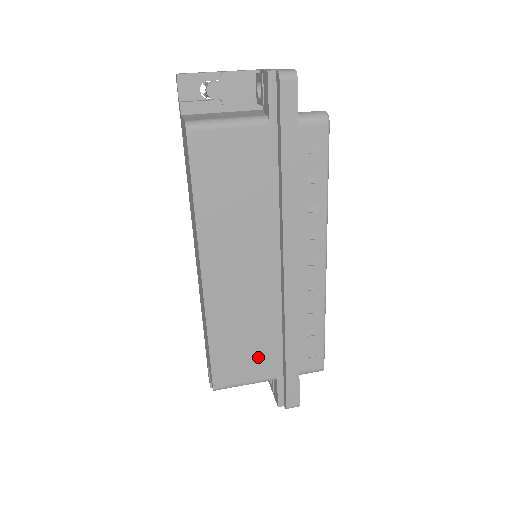
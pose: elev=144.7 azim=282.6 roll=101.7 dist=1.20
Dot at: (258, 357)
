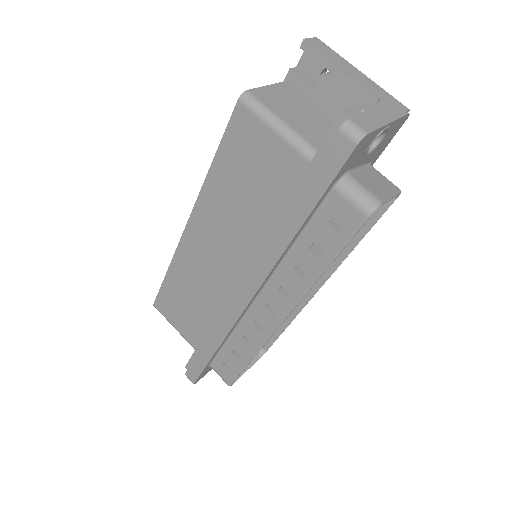
Dot at: (191, 322)
